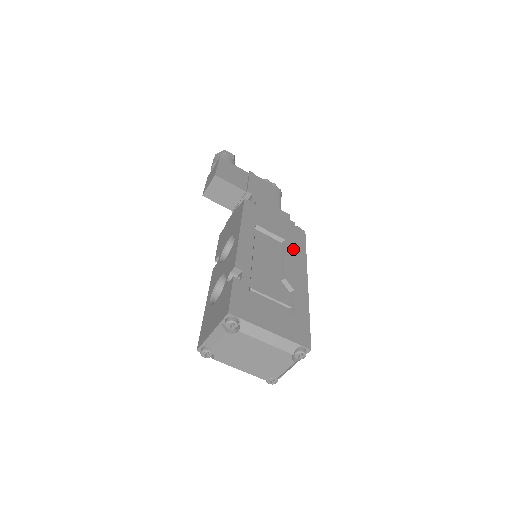
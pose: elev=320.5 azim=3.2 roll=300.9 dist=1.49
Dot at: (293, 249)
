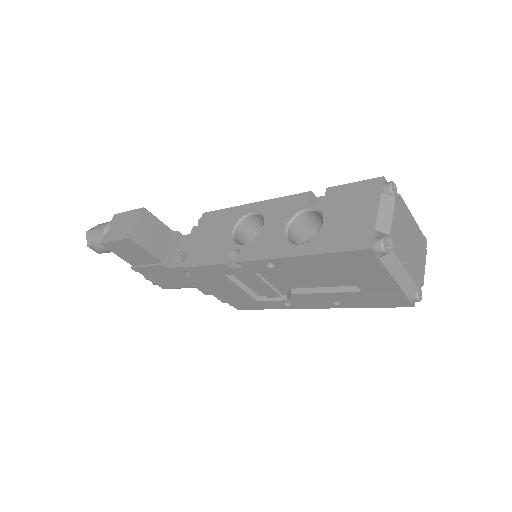
Dot at: occluded
